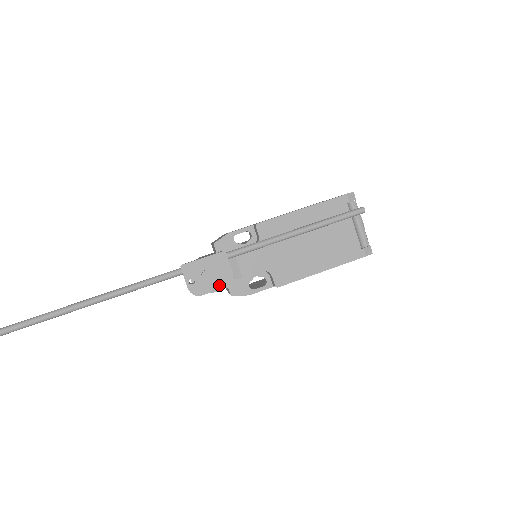
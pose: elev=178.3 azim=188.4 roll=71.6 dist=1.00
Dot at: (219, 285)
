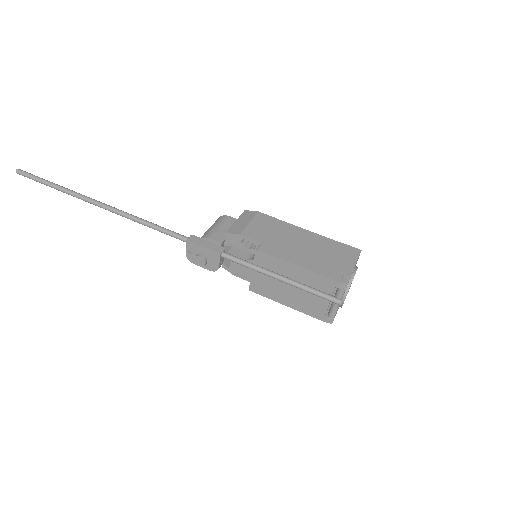
Dot at: (206, 267)
